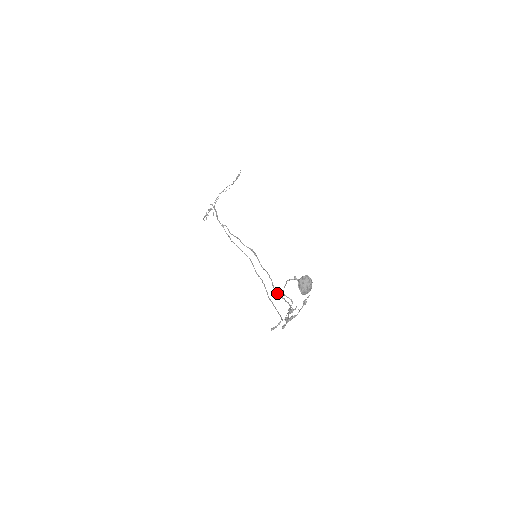
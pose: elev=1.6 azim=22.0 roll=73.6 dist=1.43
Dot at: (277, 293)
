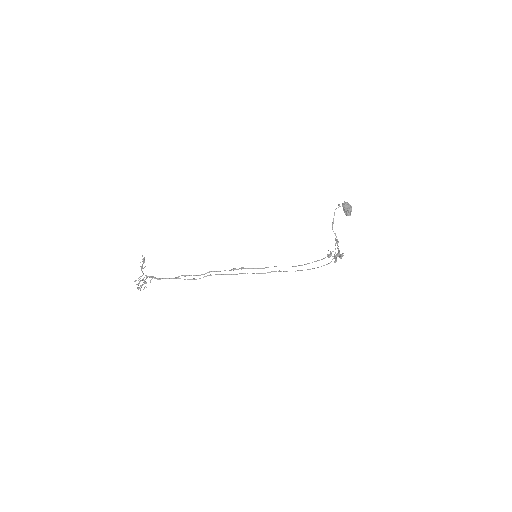
Dot at: occluded
